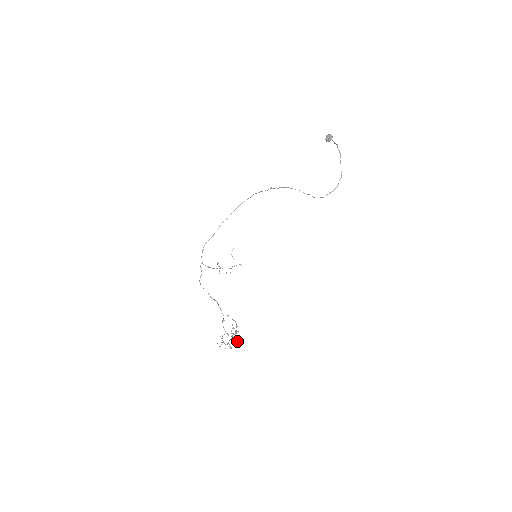
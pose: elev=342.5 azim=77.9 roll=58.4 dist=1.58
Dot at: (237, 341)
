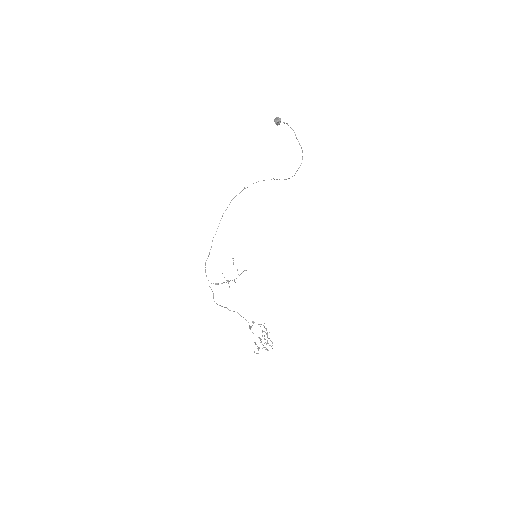
Dot at: occluded
